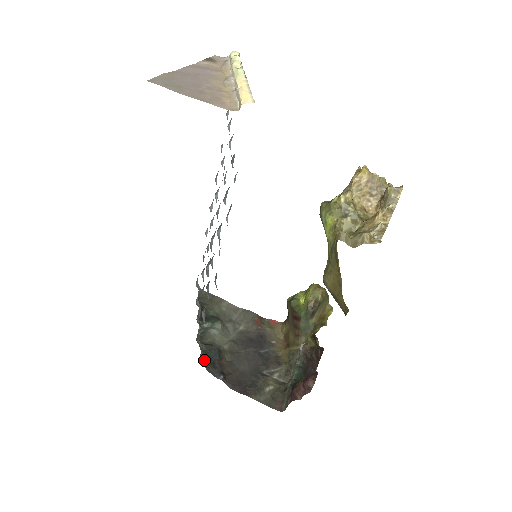
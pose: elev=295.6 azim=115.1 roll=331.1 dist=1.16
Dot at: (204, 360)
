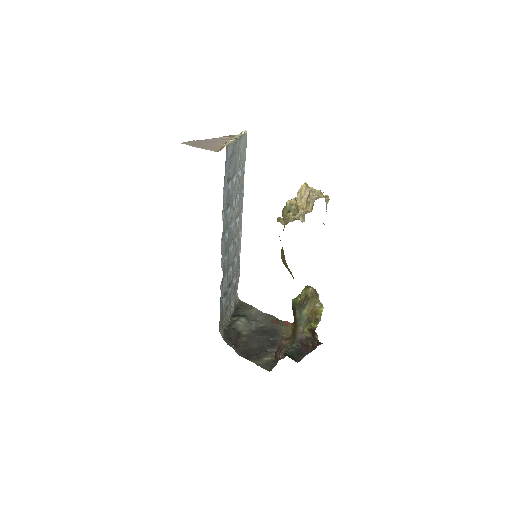
Dot at: (223, 333)
